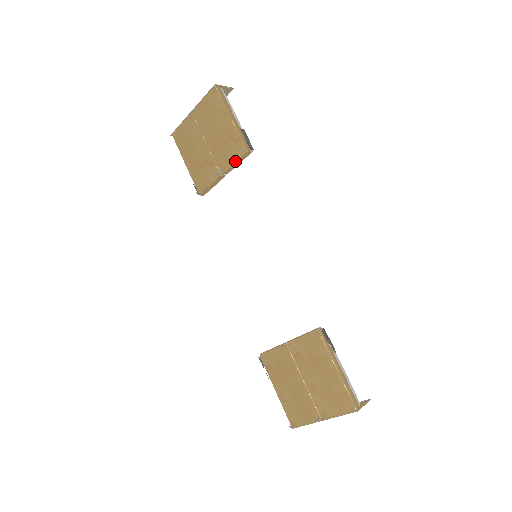
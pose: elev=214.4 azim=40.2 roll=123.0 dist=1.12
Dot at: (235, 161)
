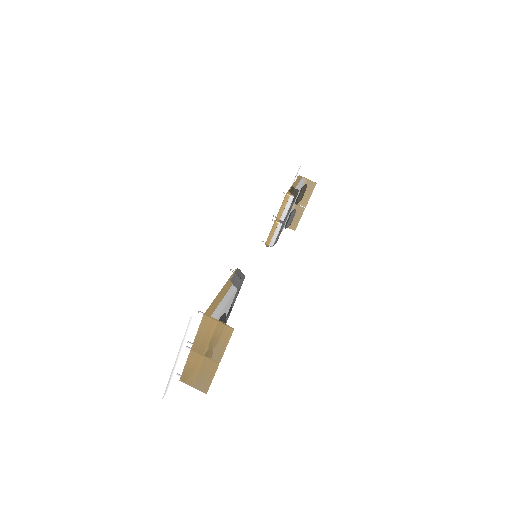
Dot at: (281, 205)
